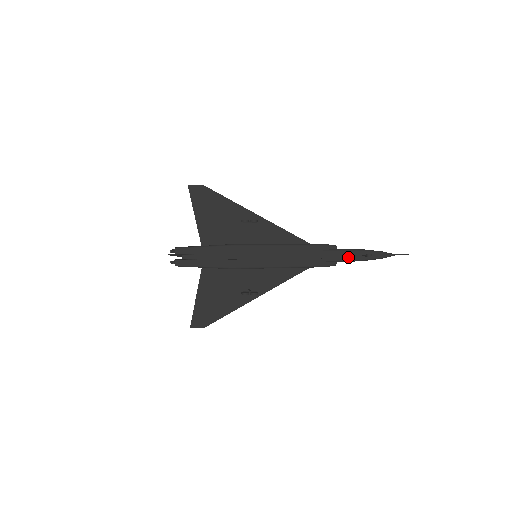
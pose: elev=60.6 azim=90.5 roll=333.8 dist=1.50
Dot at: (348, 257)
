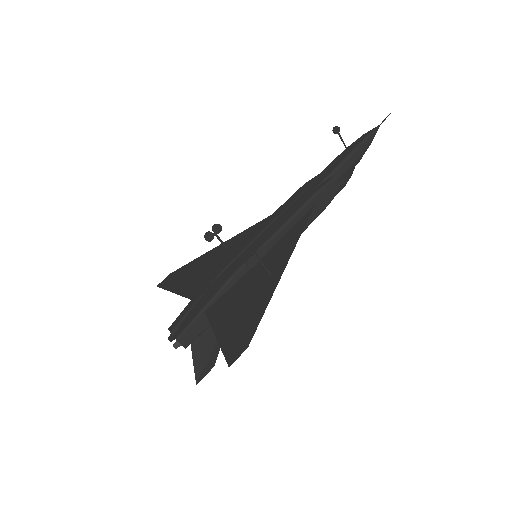
Dot at: (336, 164)
